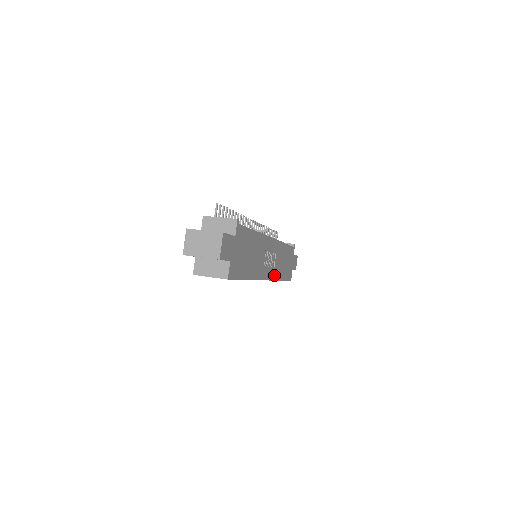
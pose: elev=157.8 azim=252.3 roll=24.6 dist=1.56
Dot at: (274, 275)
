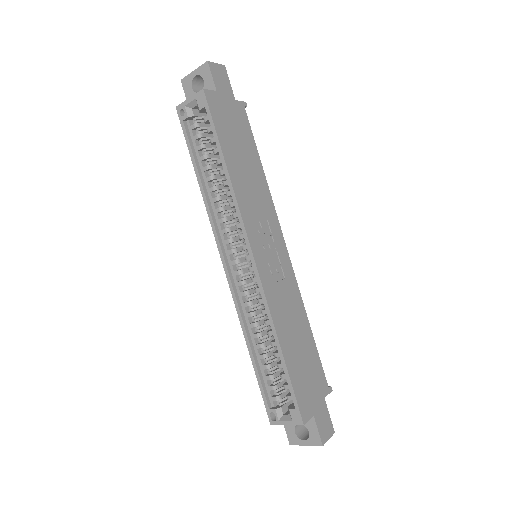
Dot at: (269, 292)
